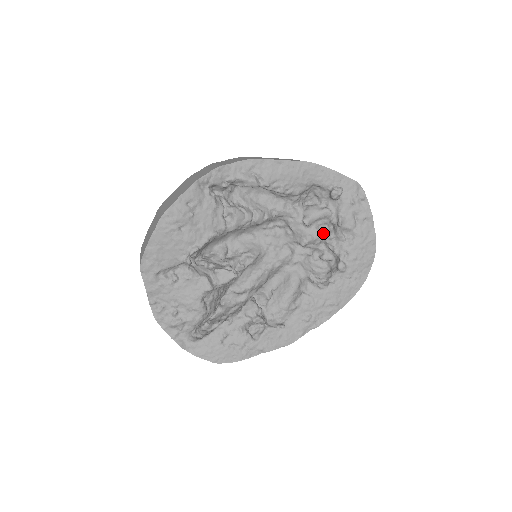
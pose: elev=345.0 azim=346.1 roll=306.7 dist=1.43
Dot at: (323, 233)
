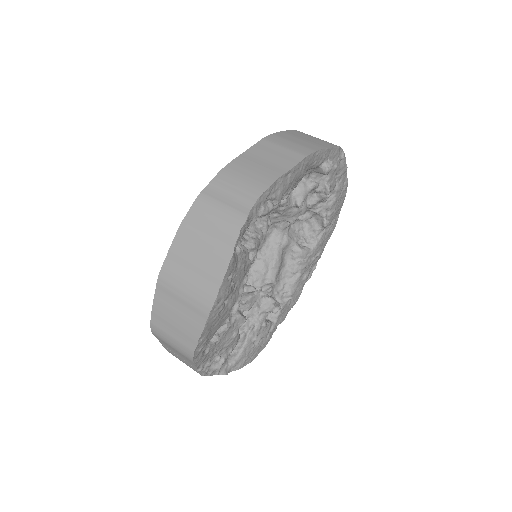
Dot at: (306, 201)
